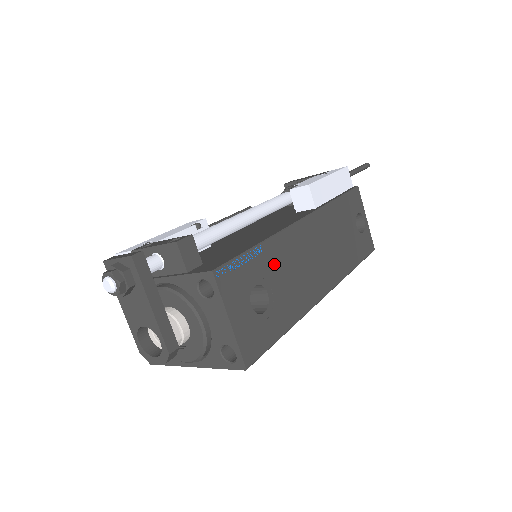
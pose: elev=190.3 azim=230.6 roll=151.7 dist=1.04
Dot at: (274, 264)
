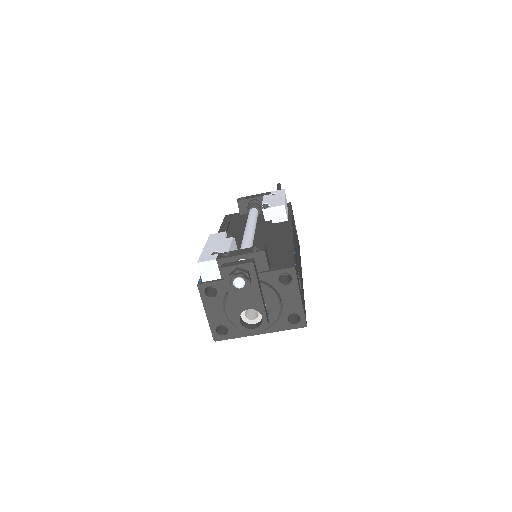
Dot at: (296, 260)
